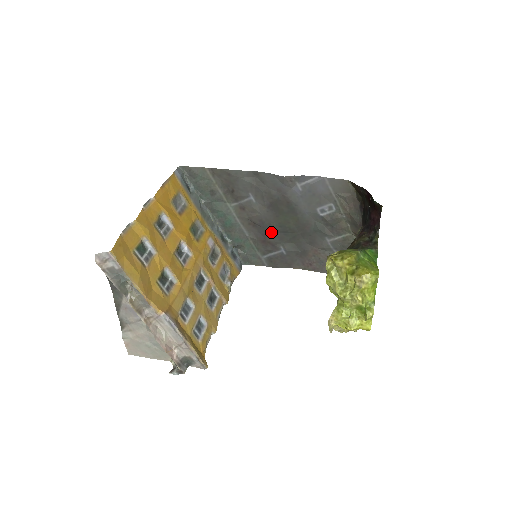
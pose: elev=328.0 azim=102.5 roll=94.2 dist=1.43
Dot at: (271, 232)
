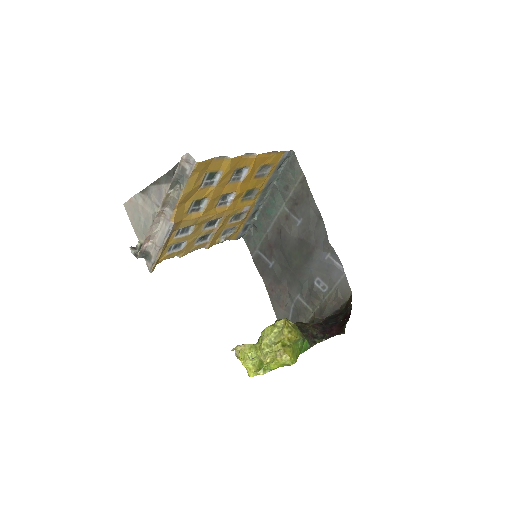
Dot at: (281, 249)
